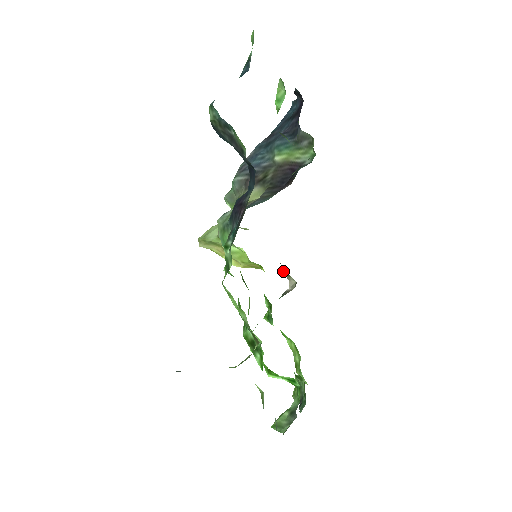
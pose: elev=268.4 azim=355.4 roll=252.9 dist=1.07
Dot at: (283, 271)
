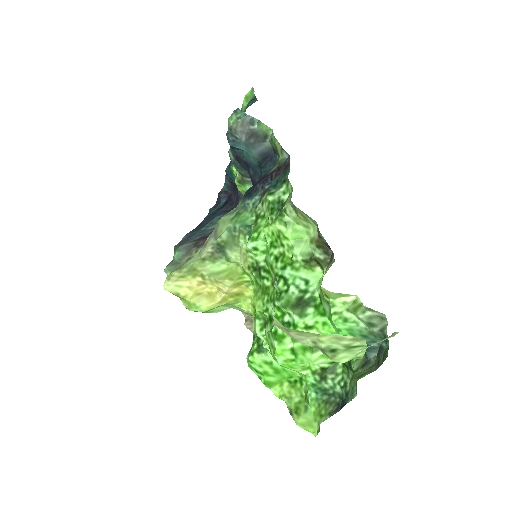
Dot at: (245, 322)
